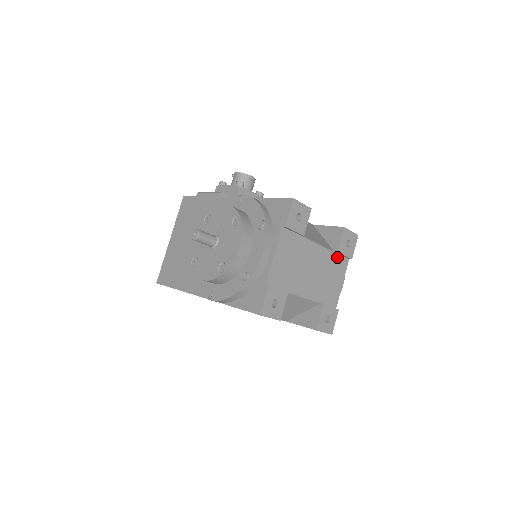
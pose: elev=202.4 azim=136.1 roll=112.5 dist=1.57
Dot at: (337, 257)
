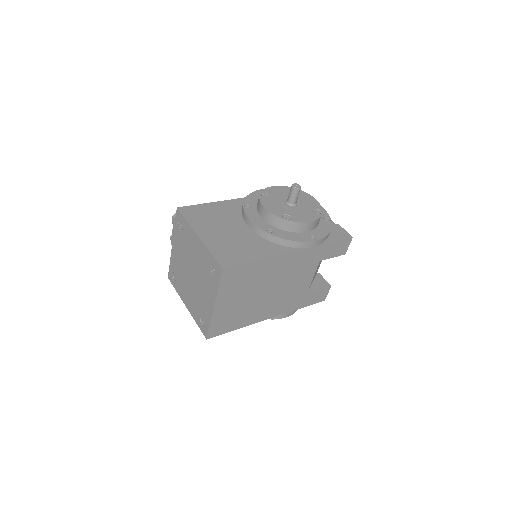
Dot at: occluded
